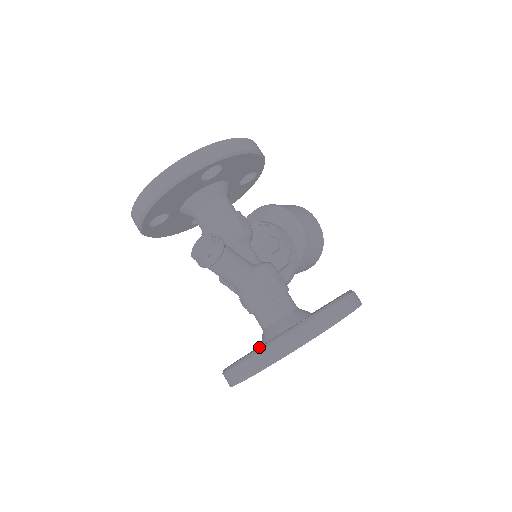
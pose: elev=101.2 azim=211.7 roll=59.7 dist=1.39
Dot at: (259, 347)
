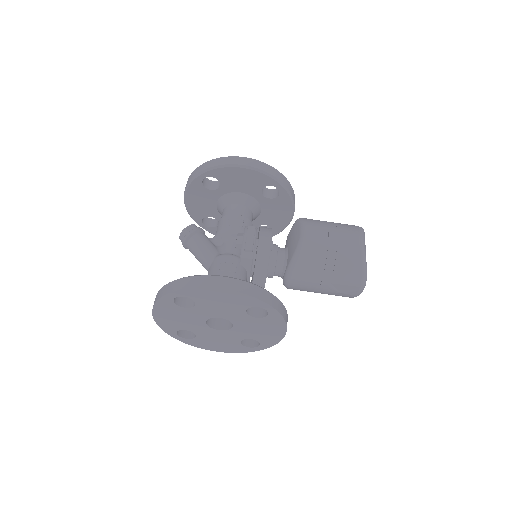
Dot at: occluded
